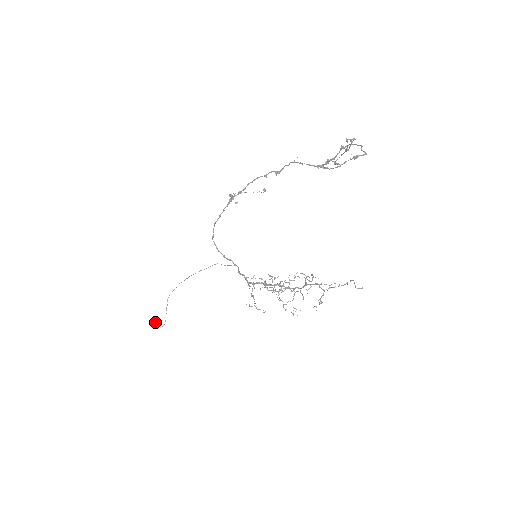
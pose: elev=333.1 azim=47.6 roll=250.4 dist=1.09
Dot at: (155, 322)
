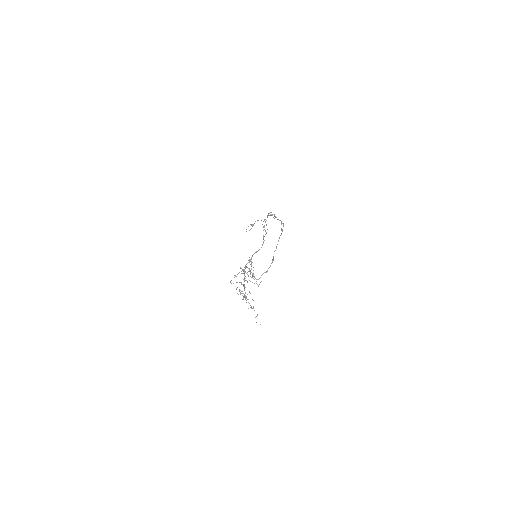
Dot at: (253, 224)
